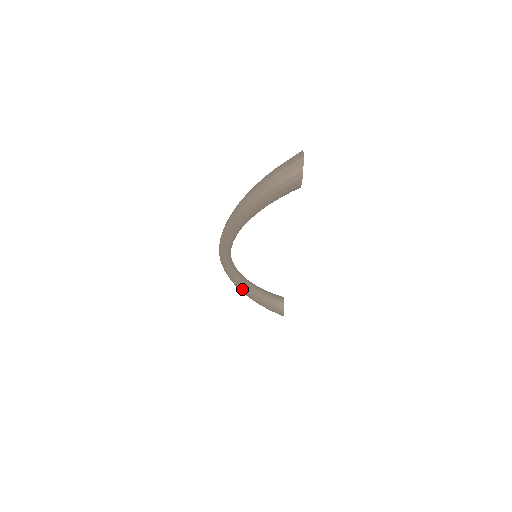
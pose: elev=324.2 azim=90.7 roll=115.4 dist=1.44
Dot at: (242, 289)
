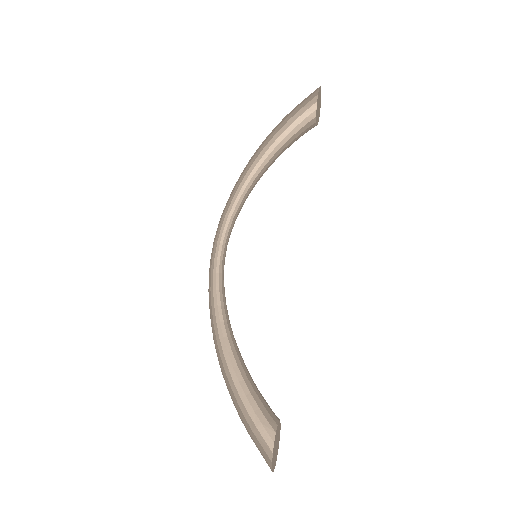
Dot at: (220, 339)
